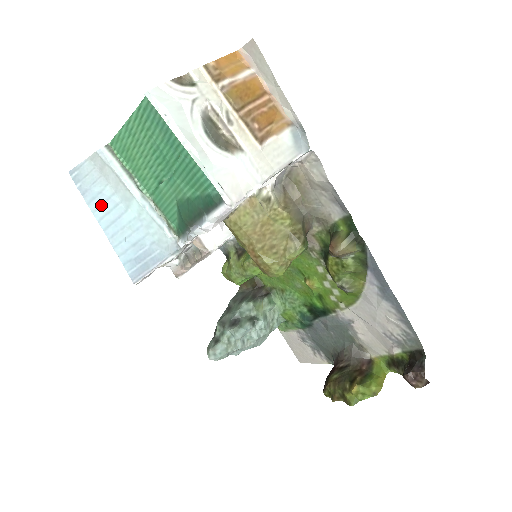
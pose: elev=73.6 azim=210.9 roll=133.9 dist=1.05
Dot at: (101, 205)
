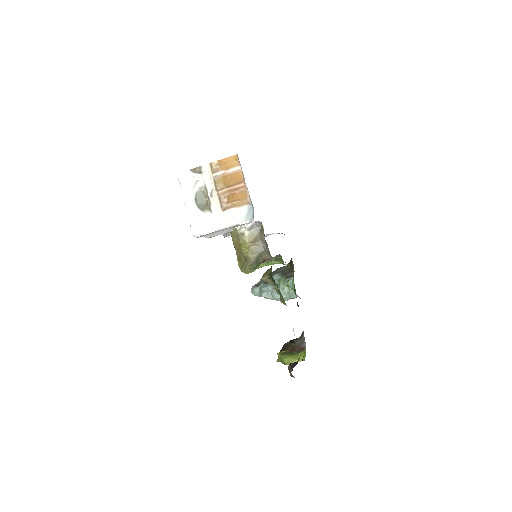
Dot at: occluded
